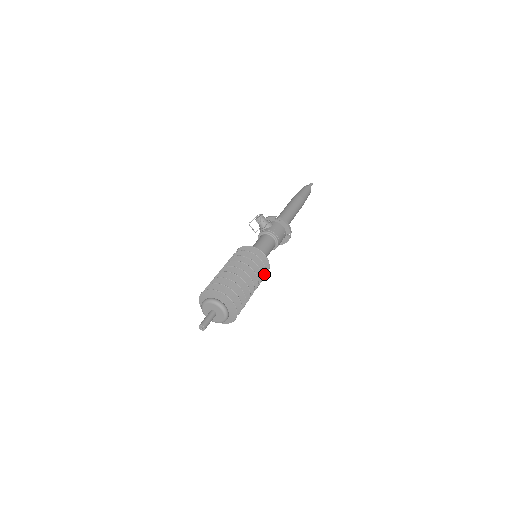
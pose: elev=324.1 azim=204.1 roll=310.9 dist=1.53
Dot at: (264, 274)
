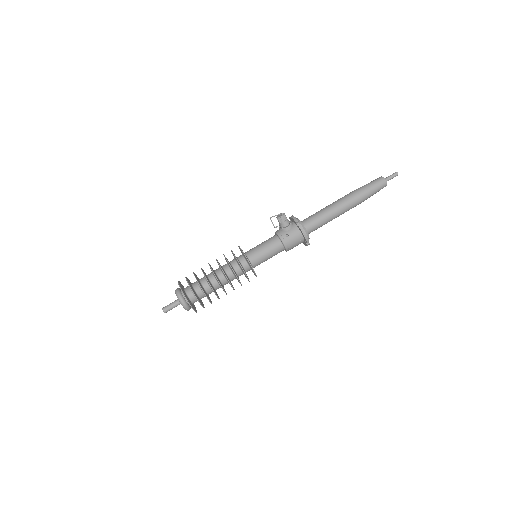
Dot at: (248, 280)
